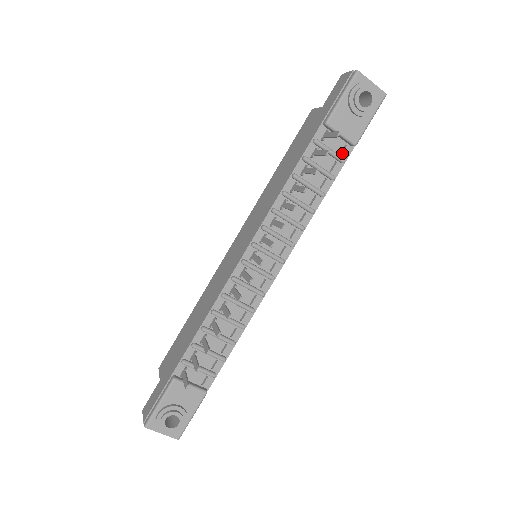
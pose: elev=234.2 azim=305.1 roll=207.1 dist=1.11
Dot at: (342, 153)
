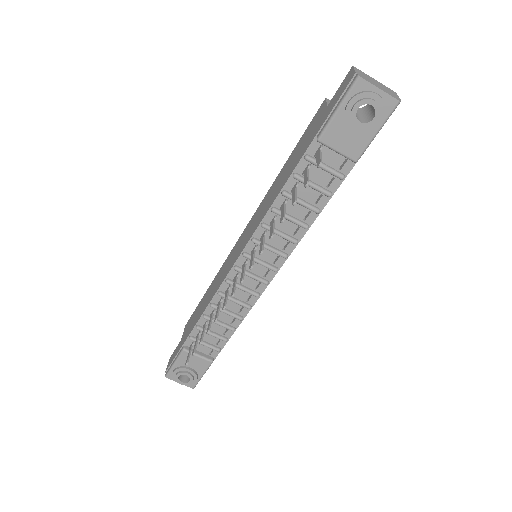
Dot at: (341, 168)
